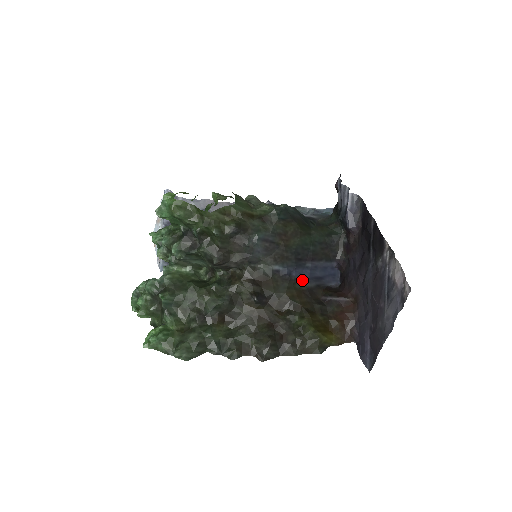
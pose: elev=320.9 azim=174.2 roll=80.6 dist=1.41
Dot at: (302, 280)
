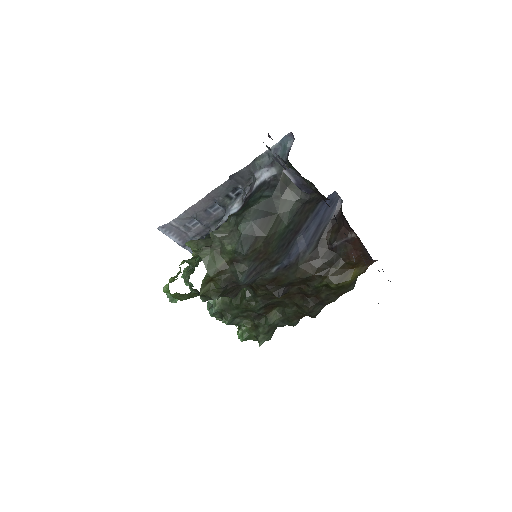
Dot at: (302, 254)
